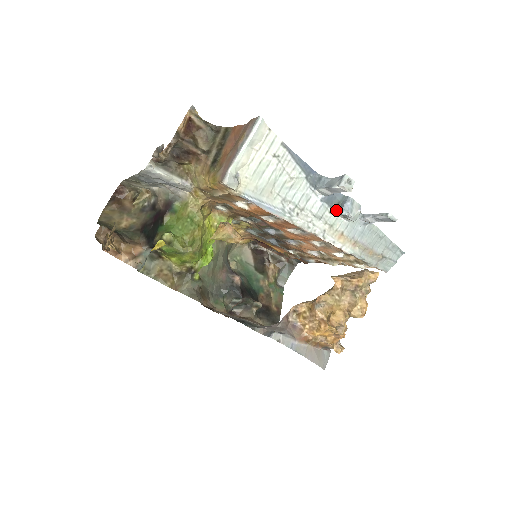
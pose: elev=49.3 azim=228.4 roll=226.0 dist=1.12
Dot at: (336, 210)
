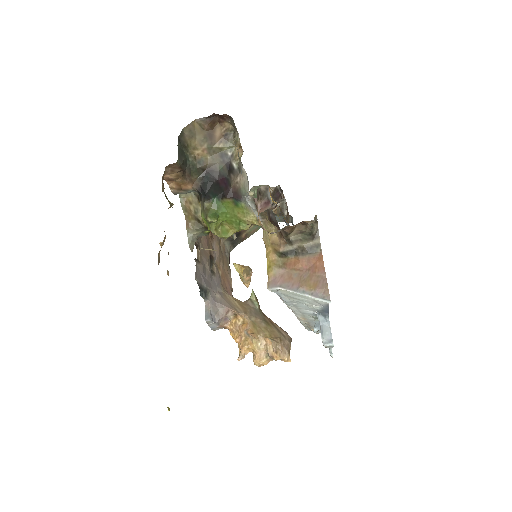
Dot at: (316, 319)
